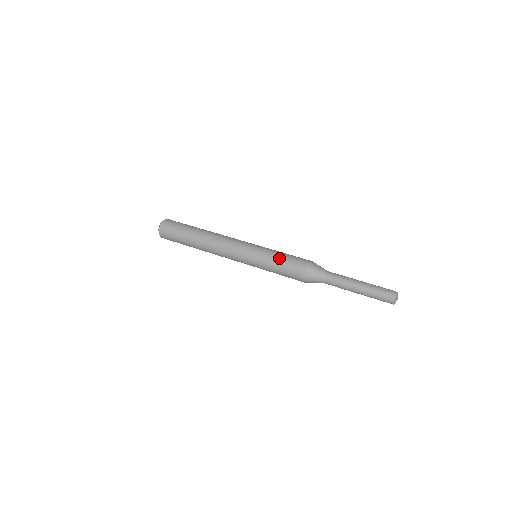
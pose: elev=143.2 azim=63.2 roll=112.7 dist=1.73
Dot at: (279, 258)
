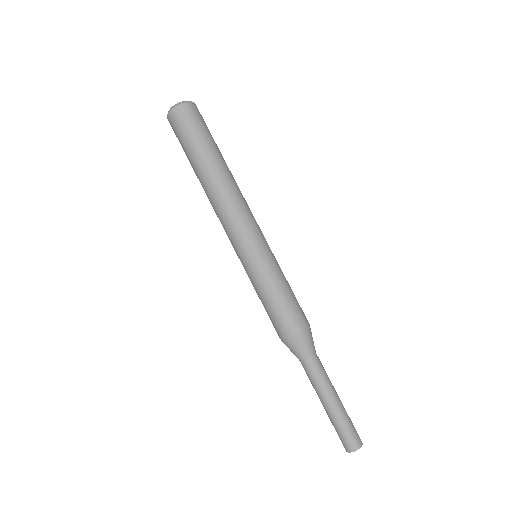
Dot at: (262, 299)
